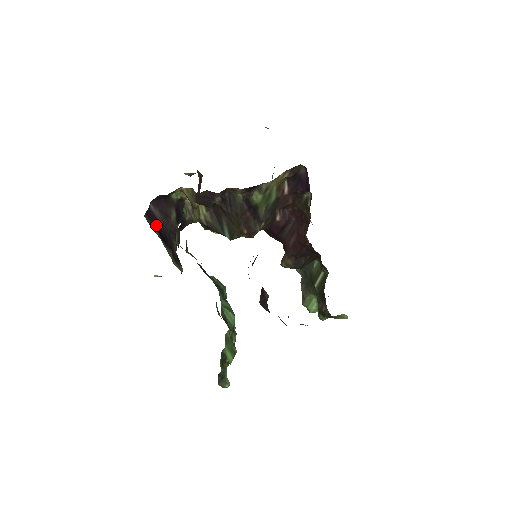
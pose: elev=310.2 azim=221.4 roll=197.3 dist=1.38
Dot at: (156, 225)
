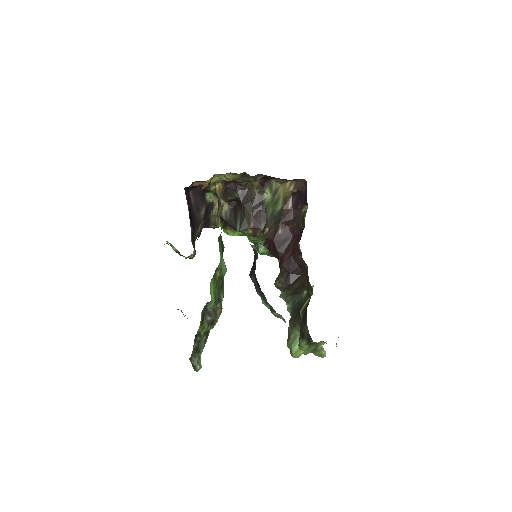
Dot at: (189, 204)
